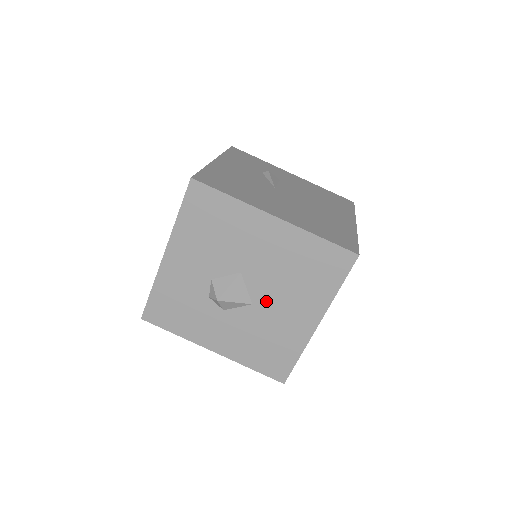
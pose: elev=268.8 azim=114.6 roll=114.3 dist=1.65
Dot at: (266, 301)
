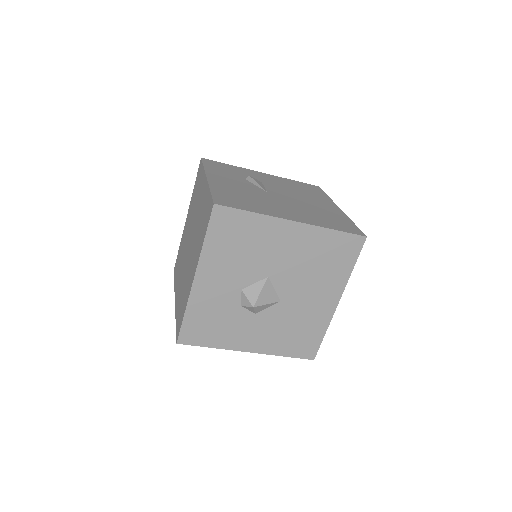
Dot at: (293, 295)
